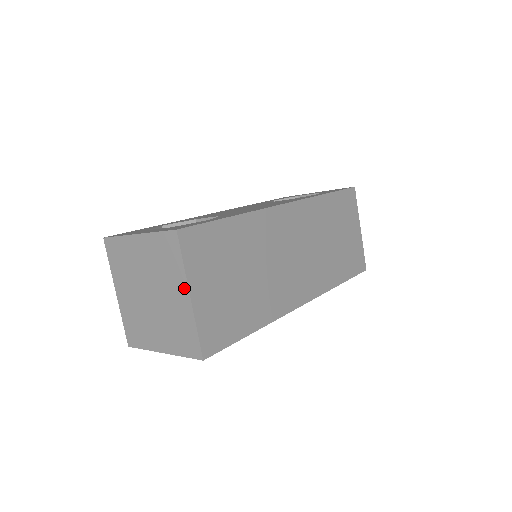
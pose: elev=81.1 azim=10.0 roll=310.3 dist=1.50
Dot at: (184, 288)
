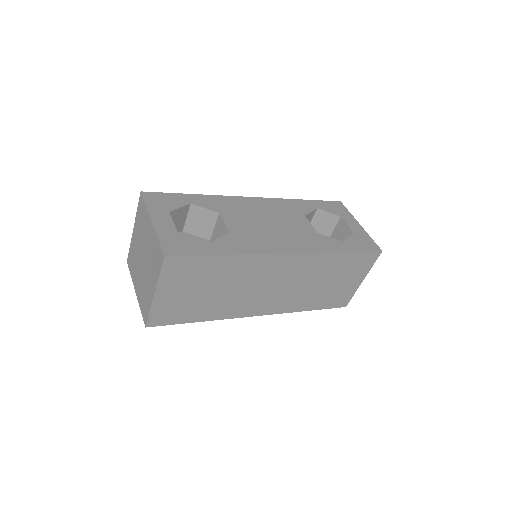
Dot at: (154, 286)
